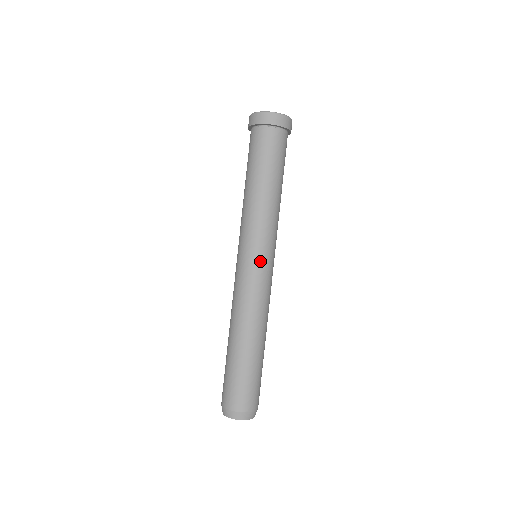
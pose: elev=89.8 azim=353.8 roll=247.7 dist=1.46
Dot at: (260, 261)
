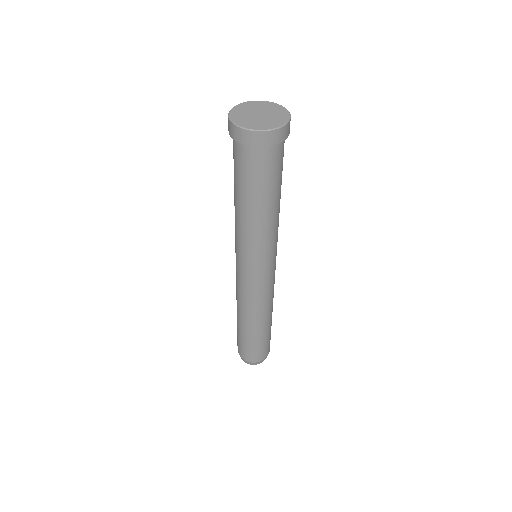
Dot at: (274, 267)
